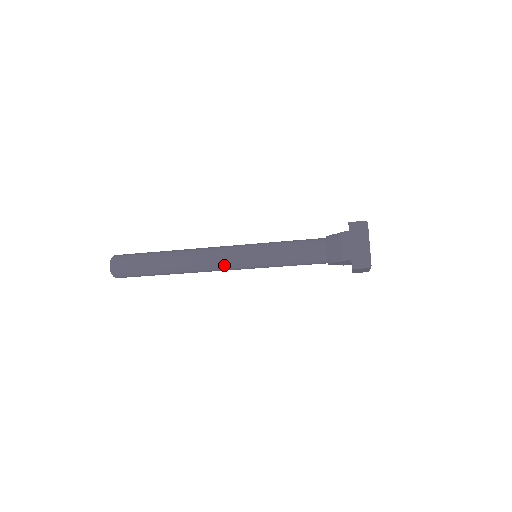
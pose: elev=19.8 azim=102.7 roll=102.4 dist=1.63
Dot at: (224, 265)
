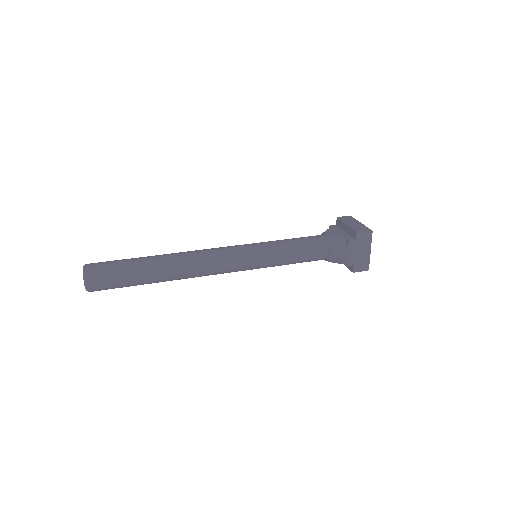
Dot at: (227, 272)
